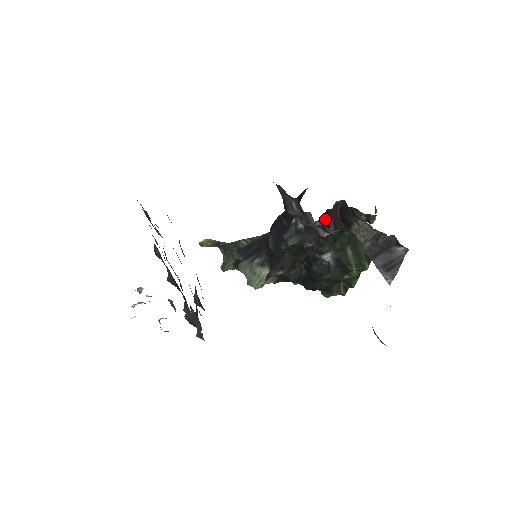
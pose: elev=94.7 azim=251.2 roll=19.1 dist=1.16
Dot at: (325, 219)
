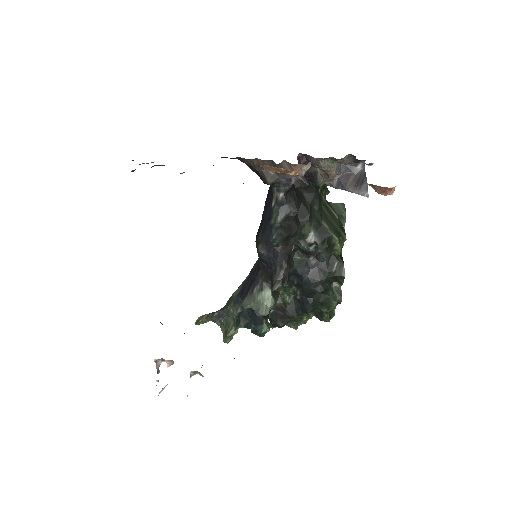
Dot at: (295, 191)
